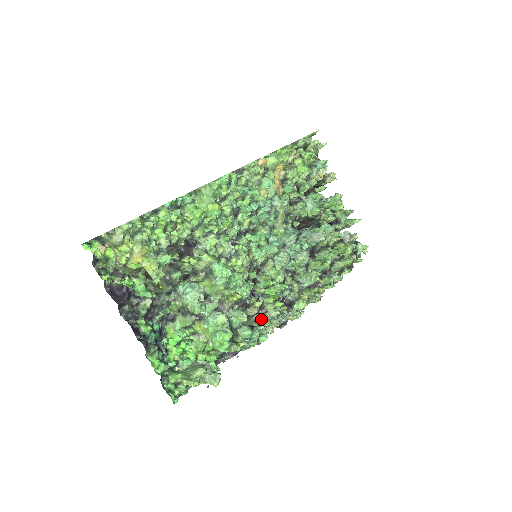
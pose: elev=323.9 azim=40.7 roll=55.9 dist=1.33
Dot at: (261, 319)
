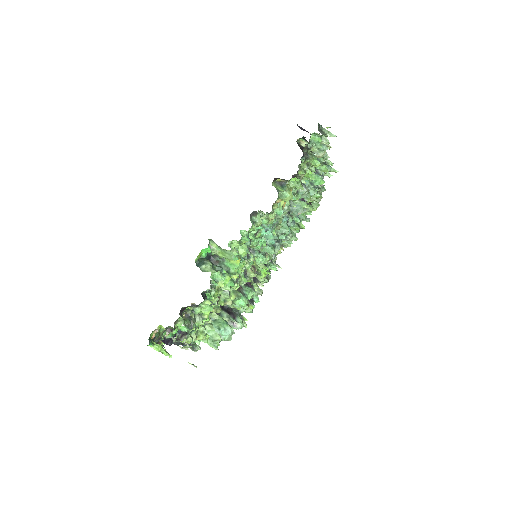
Dot at: occluded
